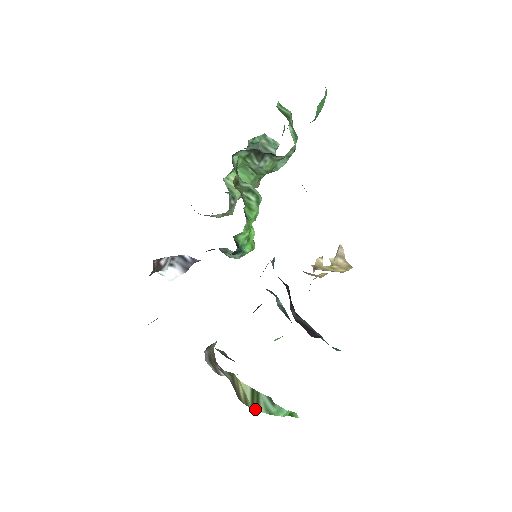
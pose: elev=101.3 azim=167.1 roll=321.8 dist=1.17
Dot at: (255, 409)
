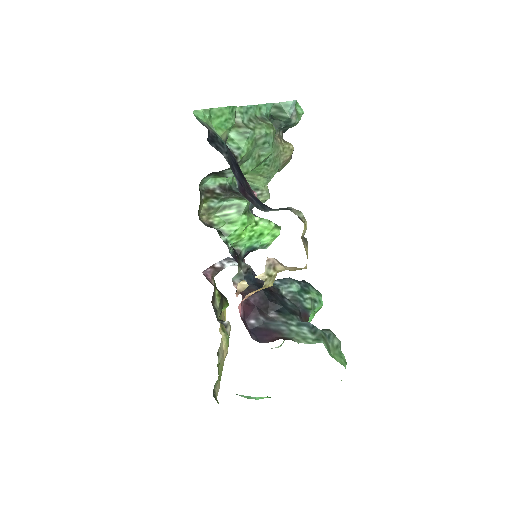
Dot at: occluded
